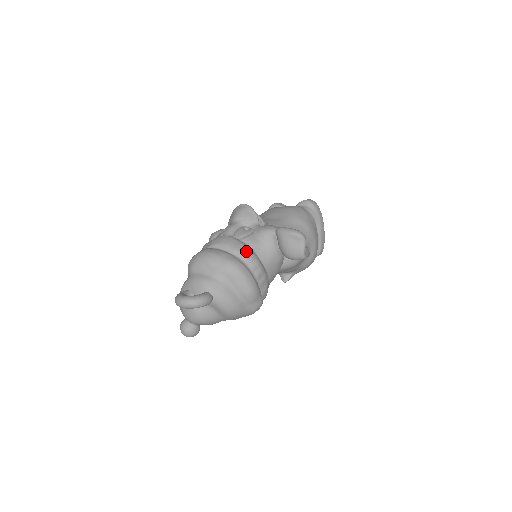
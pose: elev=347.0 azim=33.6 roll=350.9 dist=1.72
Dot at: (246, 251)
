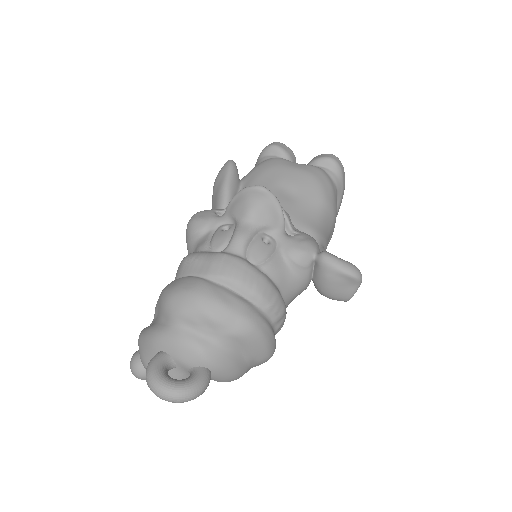
Dot at: (271, 295)
